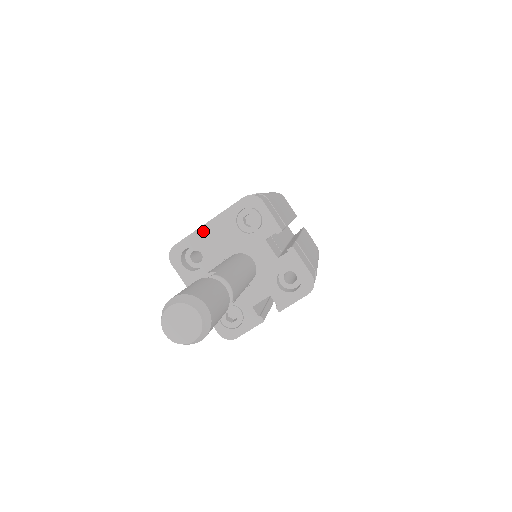
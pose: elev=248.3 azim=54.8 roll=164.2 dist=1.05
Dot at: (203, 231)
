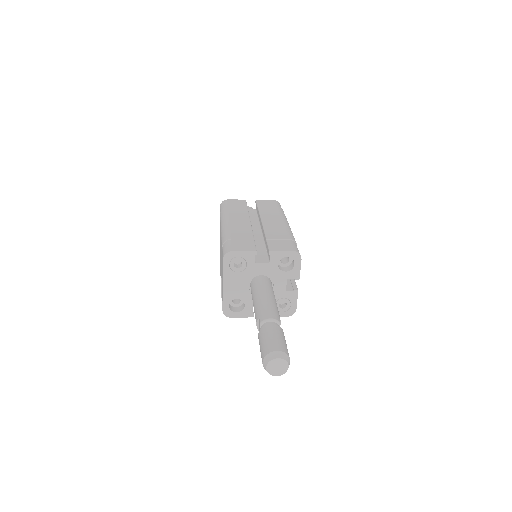
Dot at: (226, 291)
